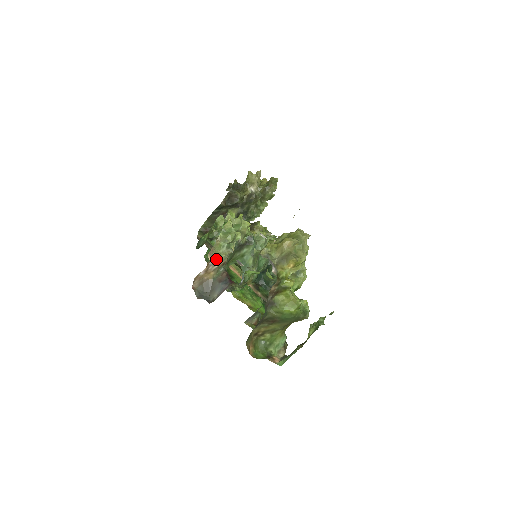
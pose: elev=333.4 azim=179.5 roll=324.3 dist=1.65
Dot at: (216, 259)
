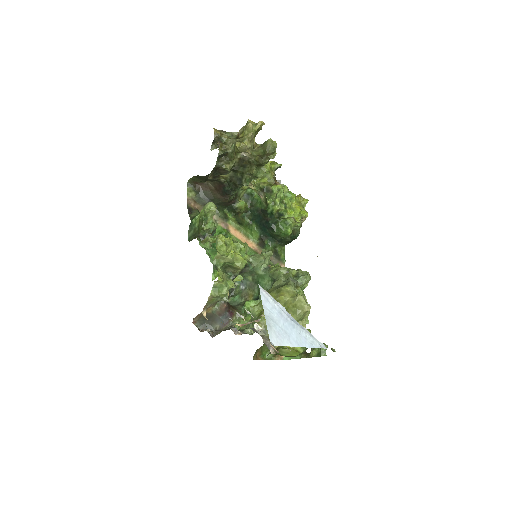
Dot at: (211, 304)
